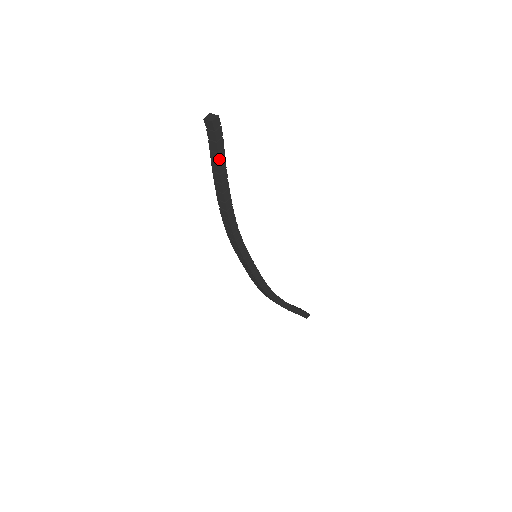
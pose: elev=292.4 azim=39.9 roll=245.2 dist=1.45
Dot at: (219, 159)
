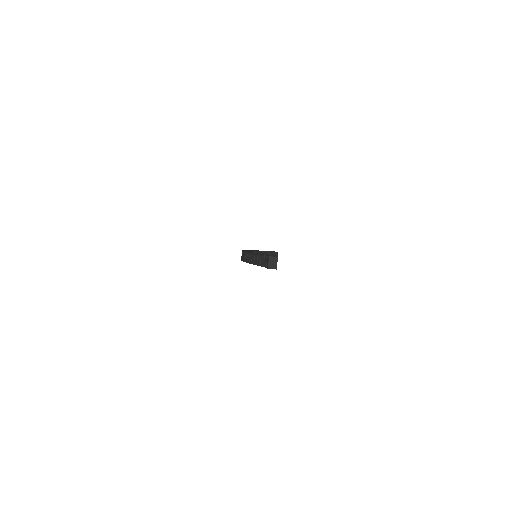
Dot at: occluded
